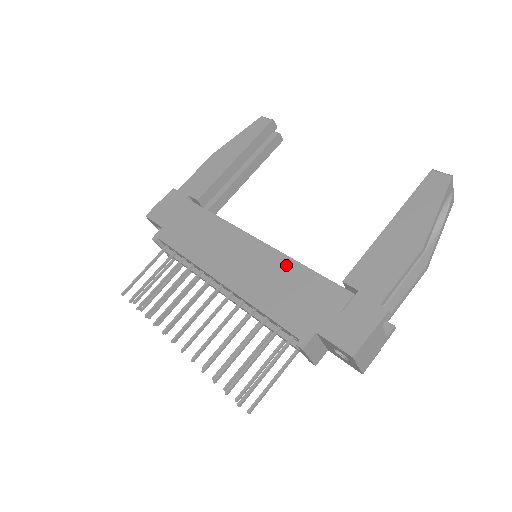
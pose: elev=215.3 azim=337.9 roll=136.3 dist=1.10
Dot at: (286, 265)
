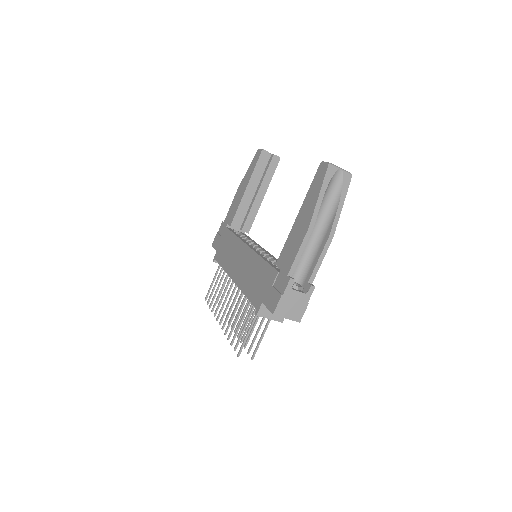
Dot at: (256, 261)
